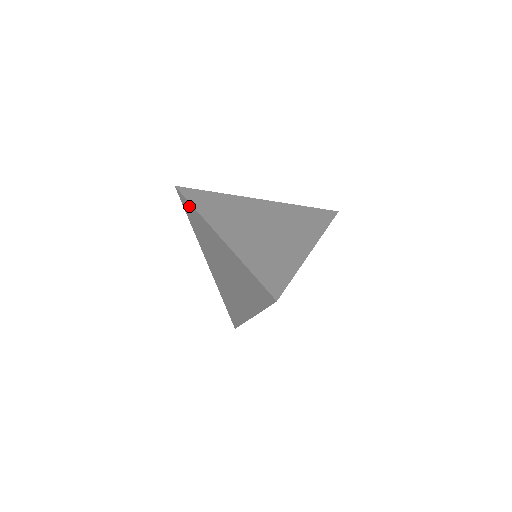
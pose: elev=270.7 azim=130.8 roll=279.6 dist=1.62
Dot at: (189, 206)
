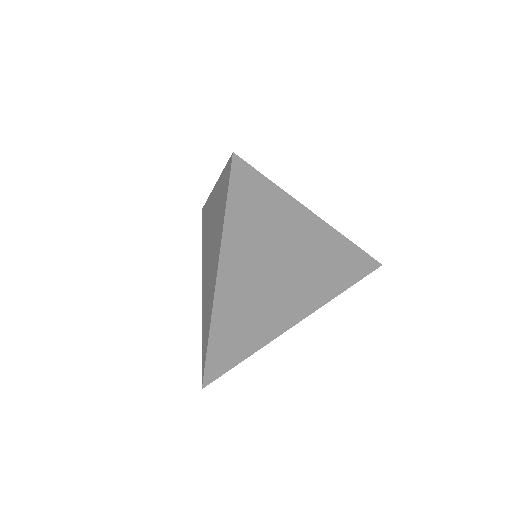
Dot at: (225, 196)
